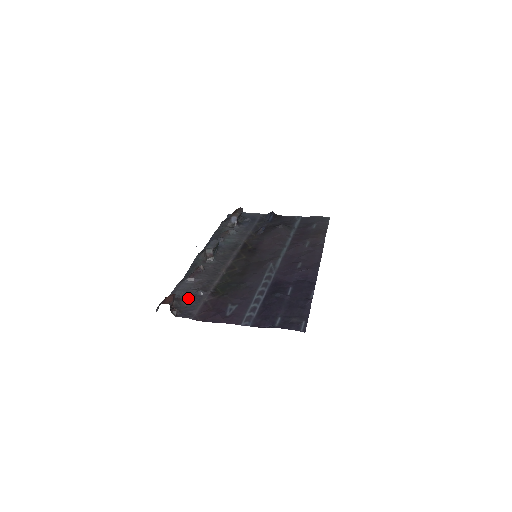
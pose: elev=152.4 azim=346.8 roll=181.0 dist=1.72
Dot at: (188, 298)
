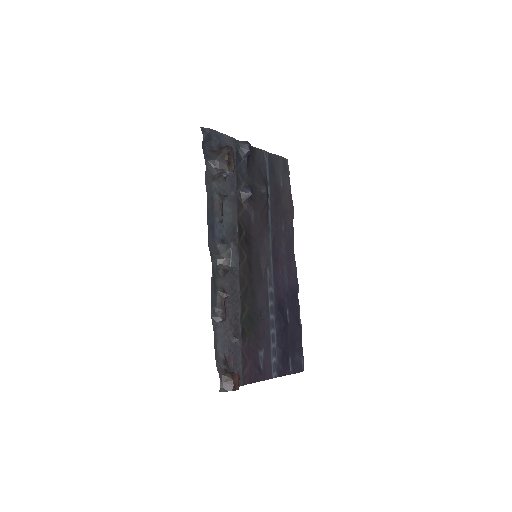
Dot at: (231, 354)
